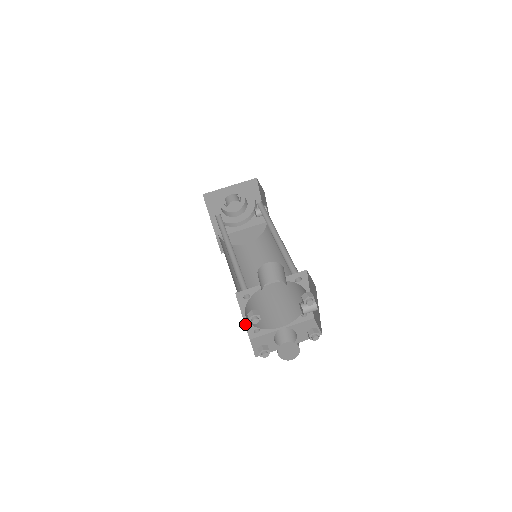
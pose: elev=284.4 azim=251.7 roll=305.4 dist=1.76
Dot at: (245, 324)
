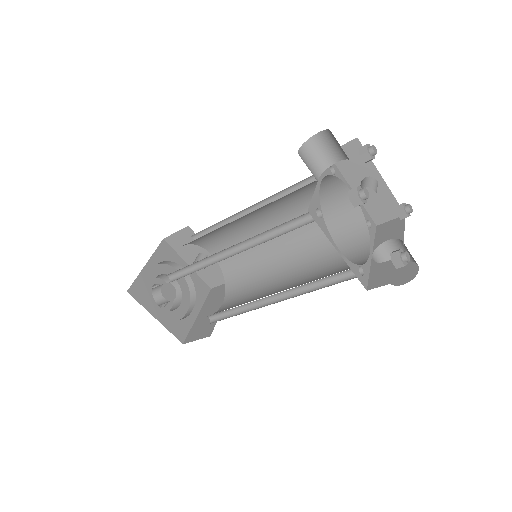
Dot at: (347, 264)
